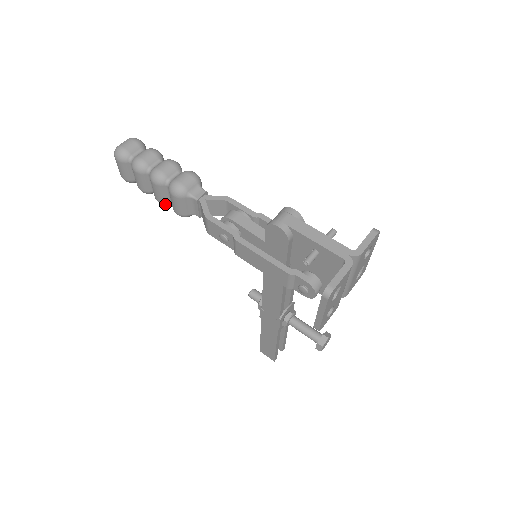
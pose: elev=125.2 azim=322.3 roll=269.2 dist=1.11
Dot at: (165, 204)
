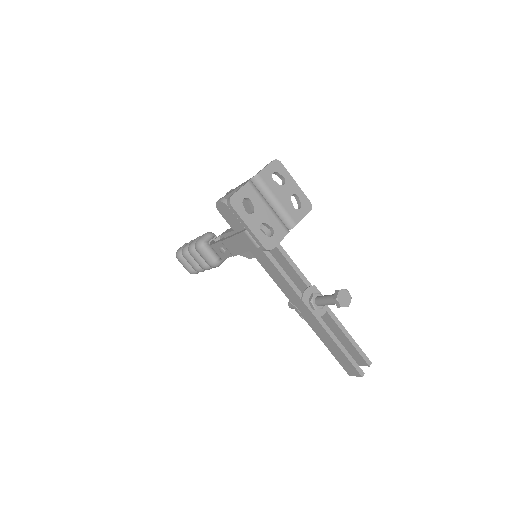
Dot at: (206, 267)
